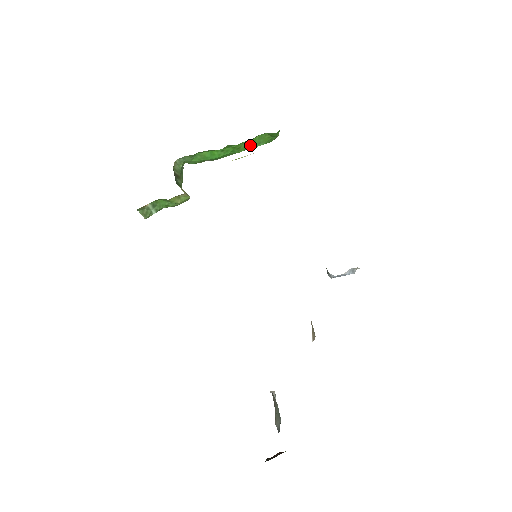
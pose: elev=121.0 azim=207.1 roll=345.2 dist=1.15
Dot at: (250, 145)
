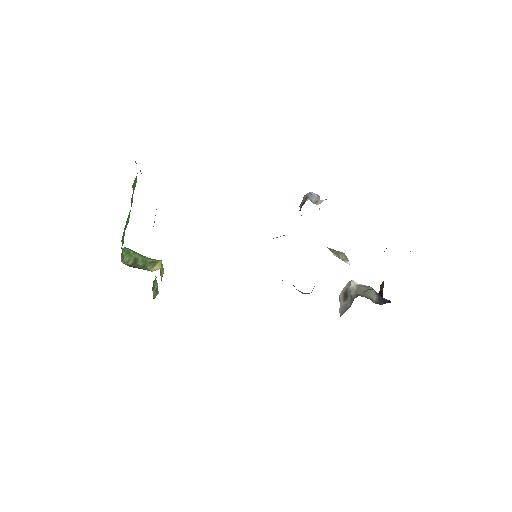
Dot at: (133, 192)
